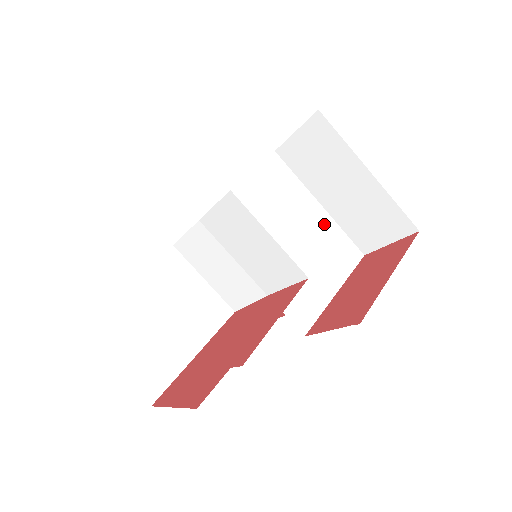
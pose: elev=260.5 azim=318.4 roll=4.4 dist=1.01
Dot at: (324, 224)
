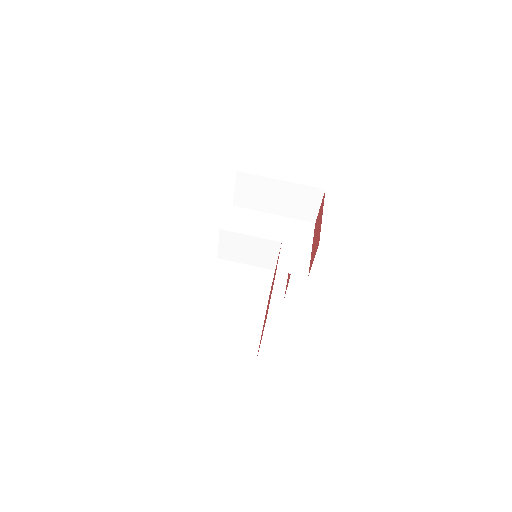
Dot at: (282, 222)
